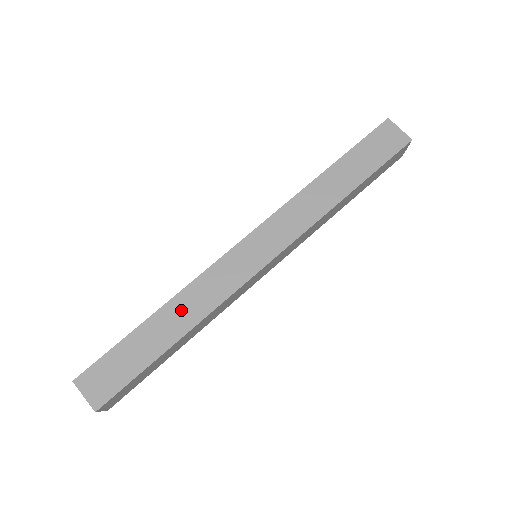
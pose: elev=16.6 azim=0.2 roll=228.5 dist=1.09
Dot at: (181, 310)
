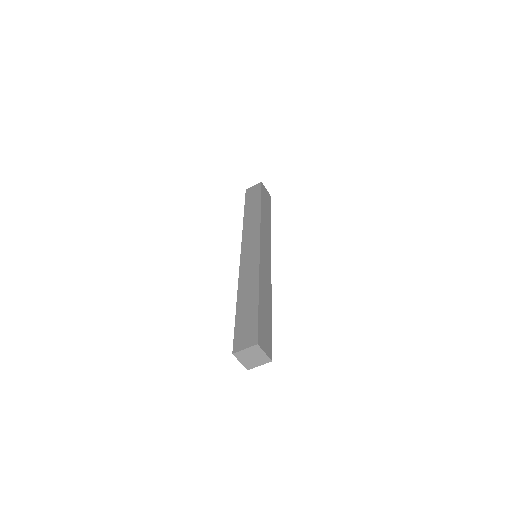
Dot at: (264, 289)
